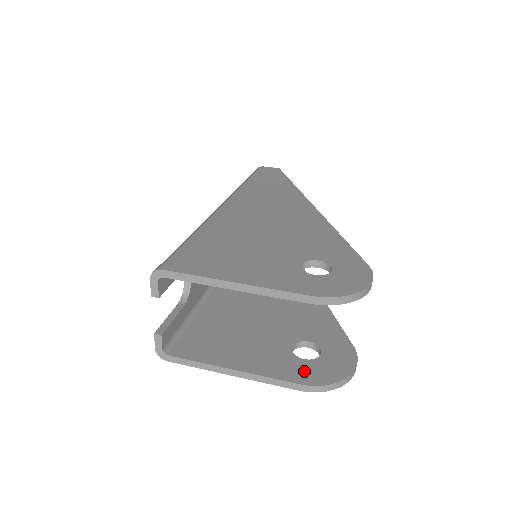
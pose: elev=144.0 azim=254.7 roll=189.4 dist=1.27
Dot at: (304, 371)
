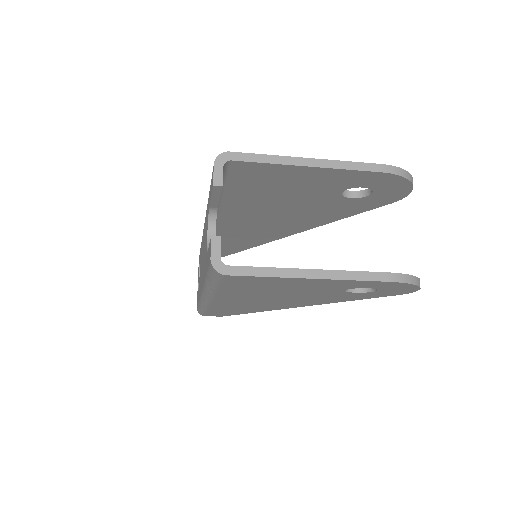
Dot at: occluded
